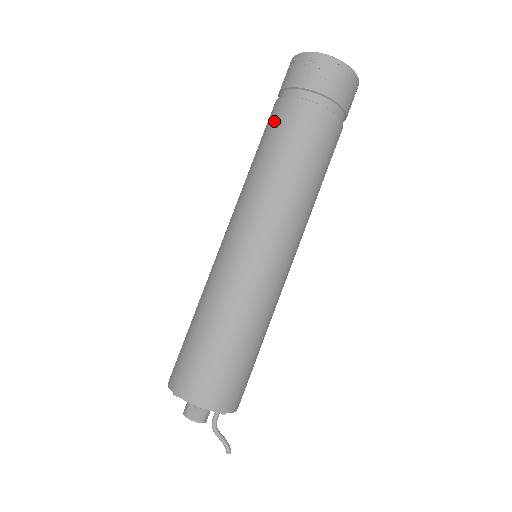
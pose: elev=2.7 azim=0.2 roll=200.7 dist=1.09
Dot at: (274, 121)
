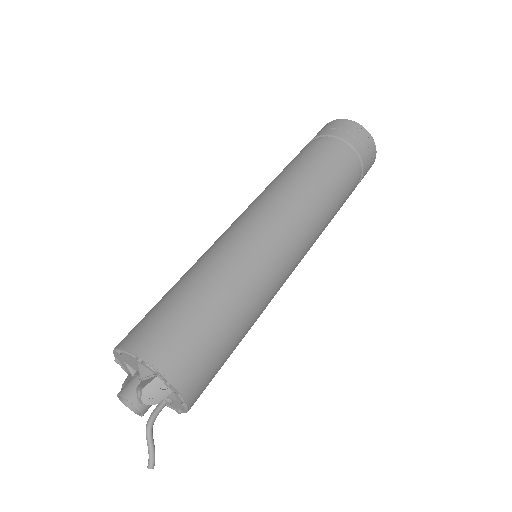
Dot at: (318, 152)
